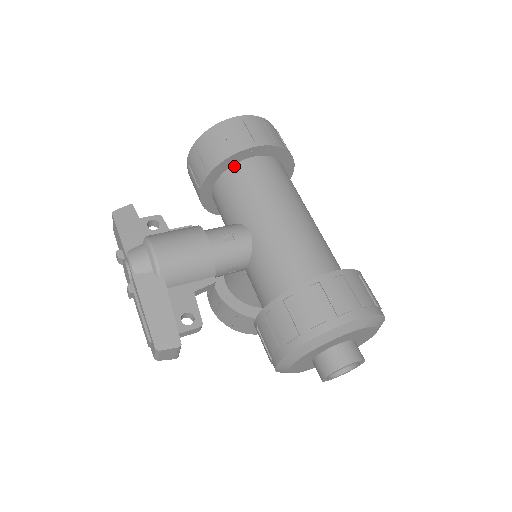
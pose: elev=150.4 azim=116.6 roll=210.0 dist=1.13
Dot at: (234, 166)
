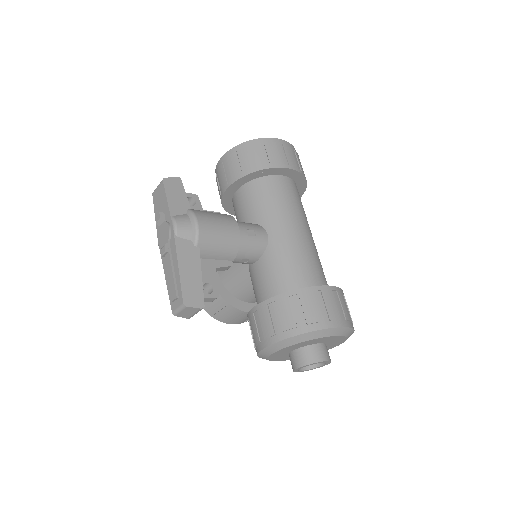
Dot at: (266, 177)
